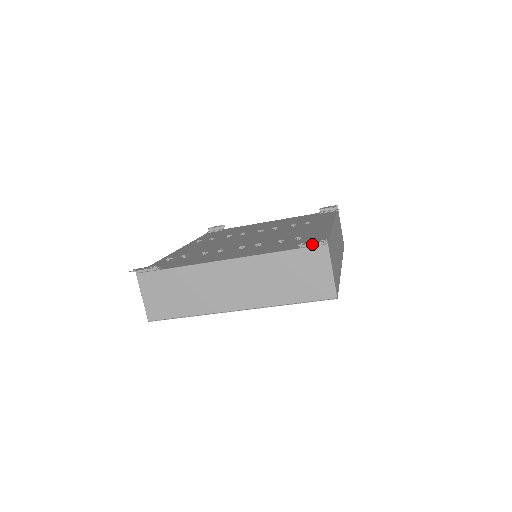
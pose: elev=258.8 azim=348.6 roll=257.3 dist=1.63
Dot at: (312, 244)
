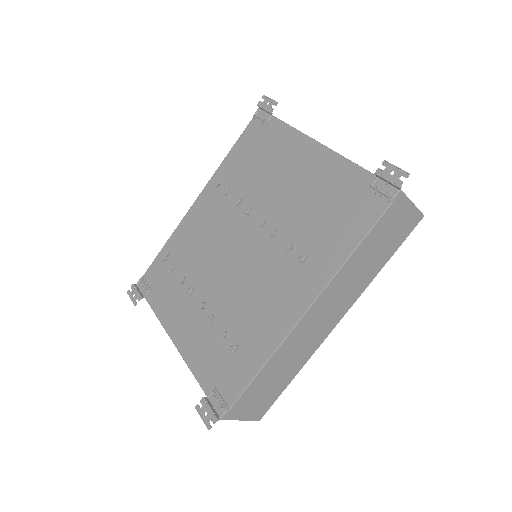
Dot at: (211, 407)
